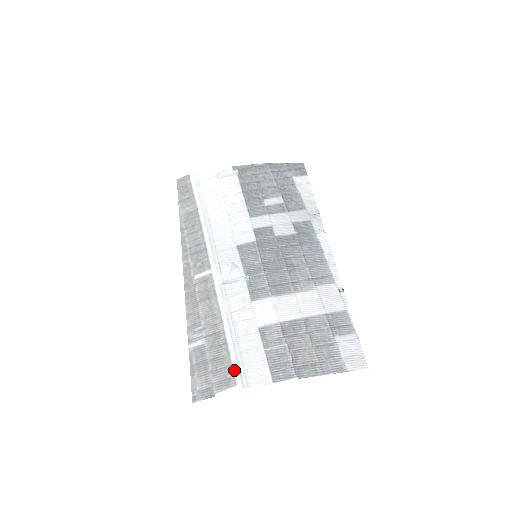
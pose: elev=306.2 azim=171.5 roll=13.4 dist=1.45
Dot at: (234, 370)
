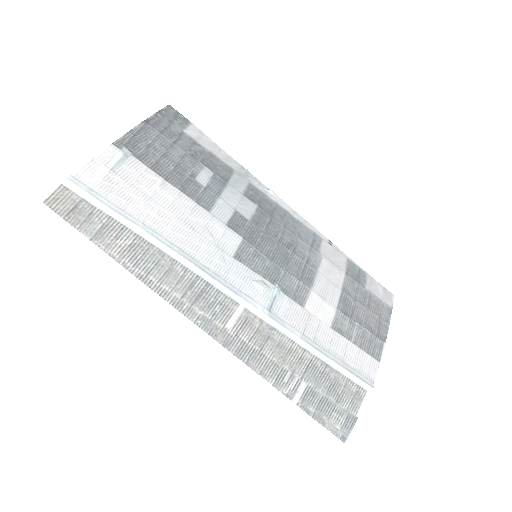
Dot at: (355, 381)
